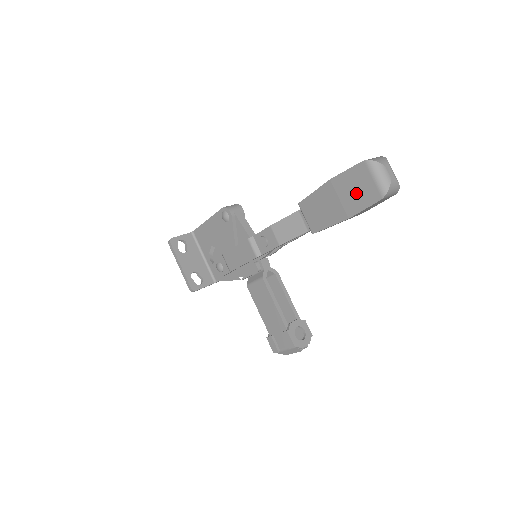
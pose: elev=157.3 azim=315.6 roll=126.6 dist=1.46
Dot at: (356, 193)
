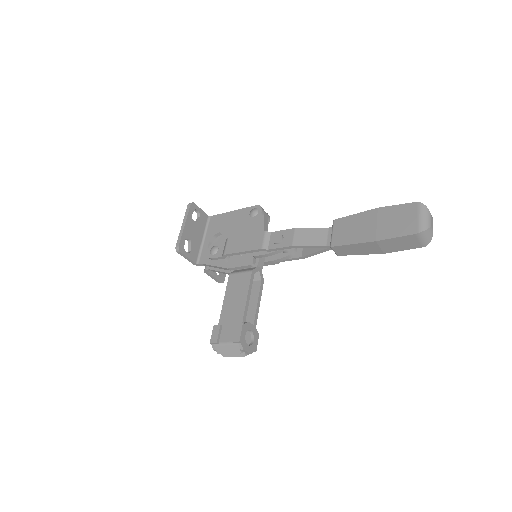
Dot at: (396, 223)
